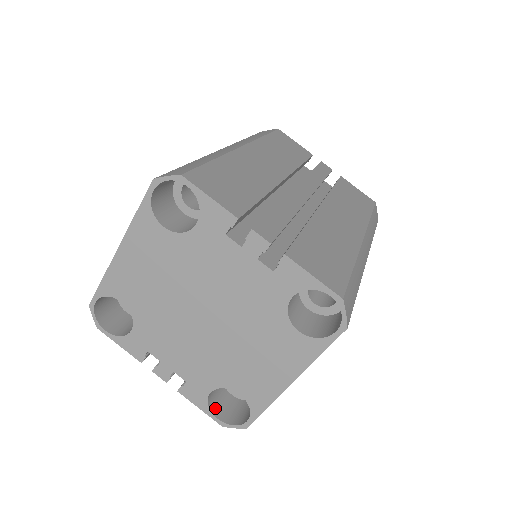
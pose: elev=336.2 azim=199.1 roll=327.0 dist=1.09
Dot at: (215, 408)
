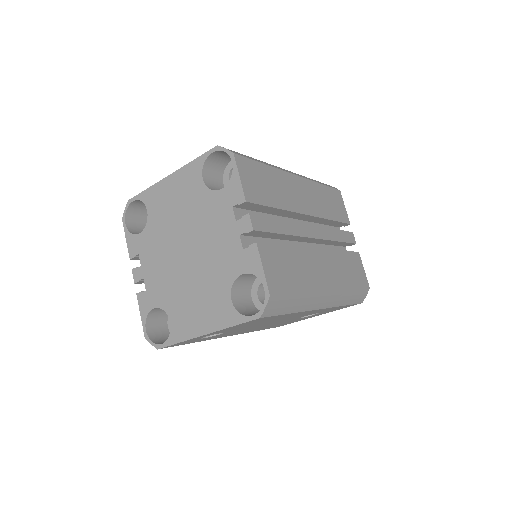
Dot at: (150, 323)
